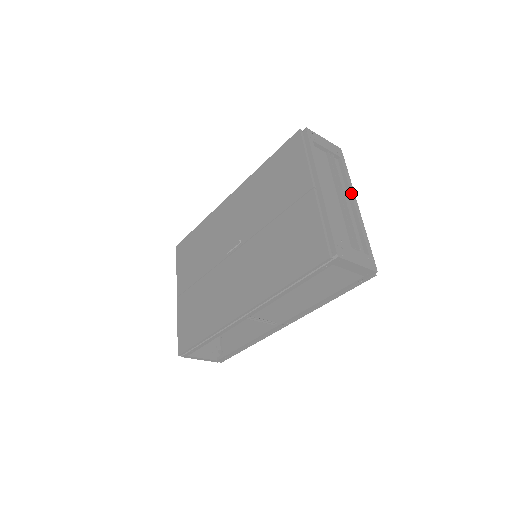
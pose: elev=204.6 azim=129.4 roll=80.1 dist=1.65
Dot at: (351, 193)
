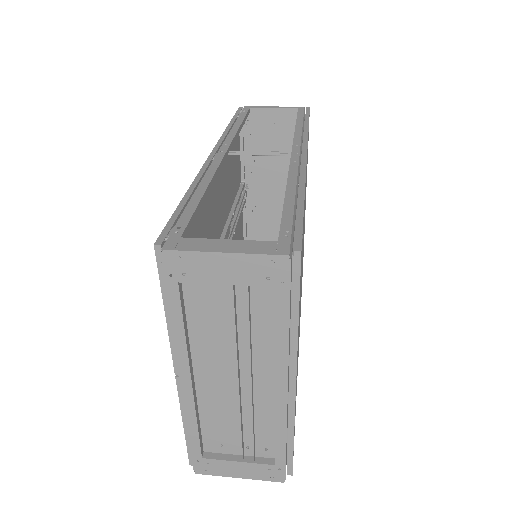
Dot at: (275, 371)
